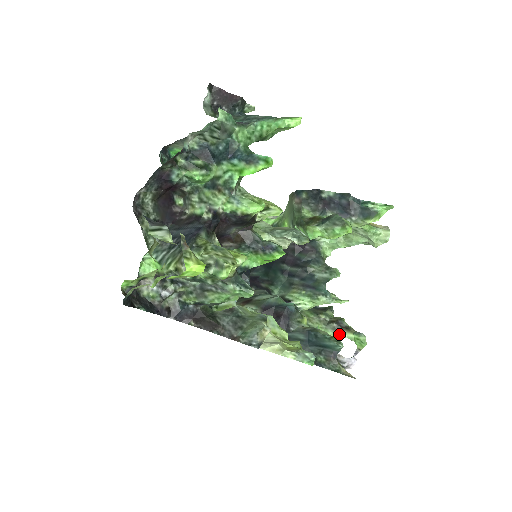
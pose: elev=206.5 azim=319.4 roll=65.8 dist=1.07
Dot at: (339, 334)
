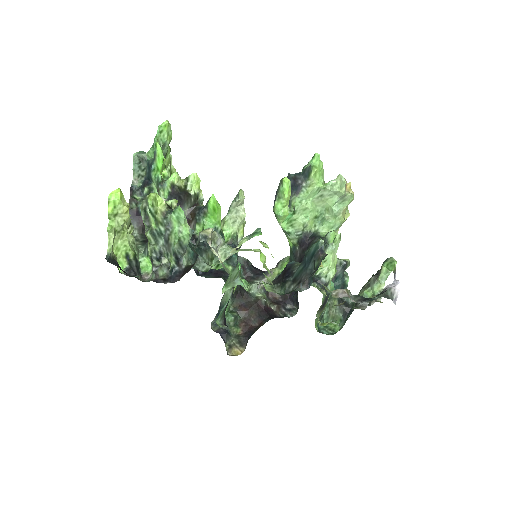
Dot at: (379, 280)
